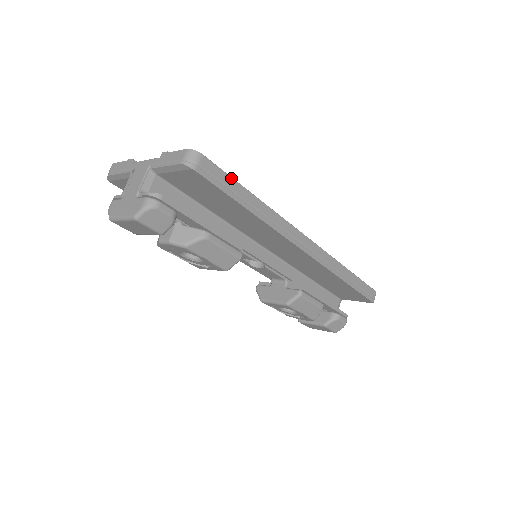
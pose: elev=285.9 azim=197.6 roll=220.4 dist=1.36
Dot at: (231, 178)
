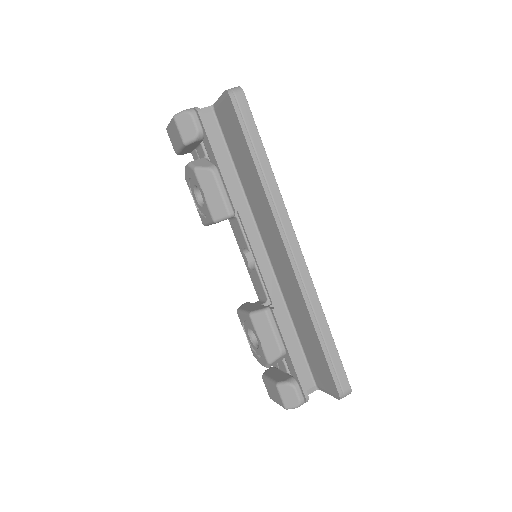
Dot at: (256, 128)
